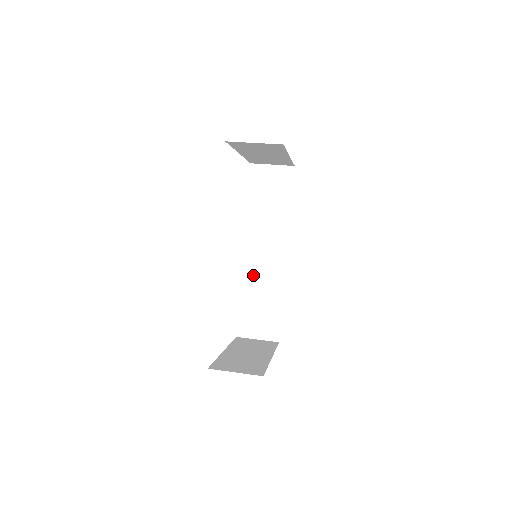
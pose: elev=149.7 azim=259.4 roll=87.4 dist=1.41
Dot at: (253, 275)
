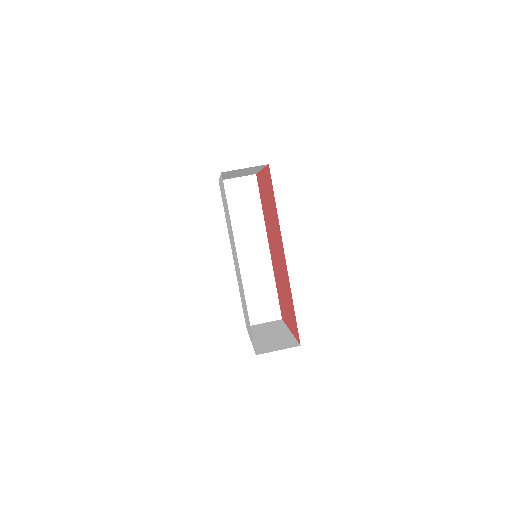
Dot at: (246, 272)
